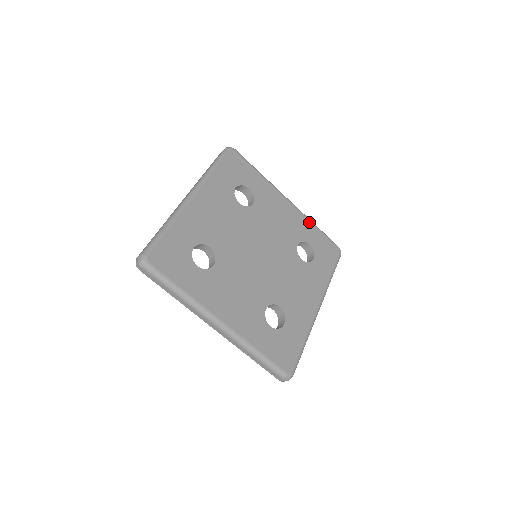
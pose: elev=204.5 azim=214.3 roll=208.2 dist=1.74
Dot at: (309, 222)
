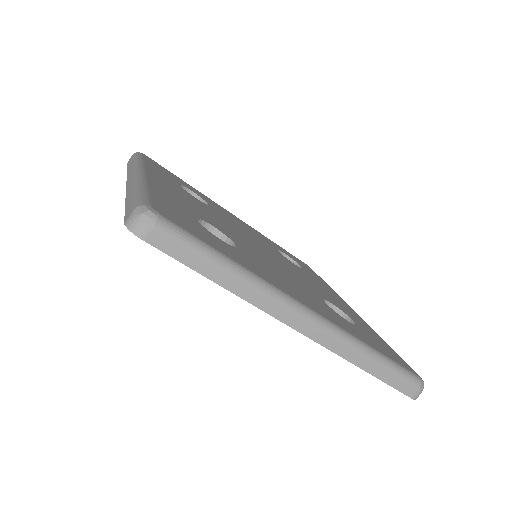
Dot at: (373, 330)
